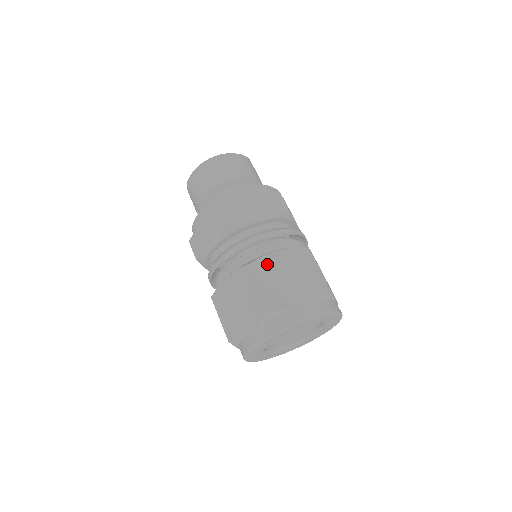
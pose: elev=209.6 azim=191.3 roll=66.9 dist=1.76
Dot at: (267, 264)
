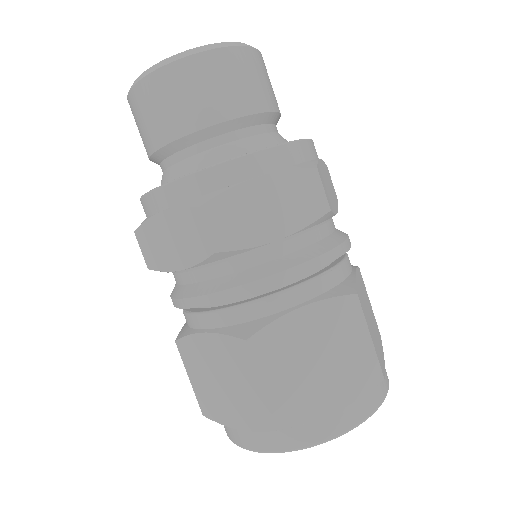
Dot at: (361, 295)
